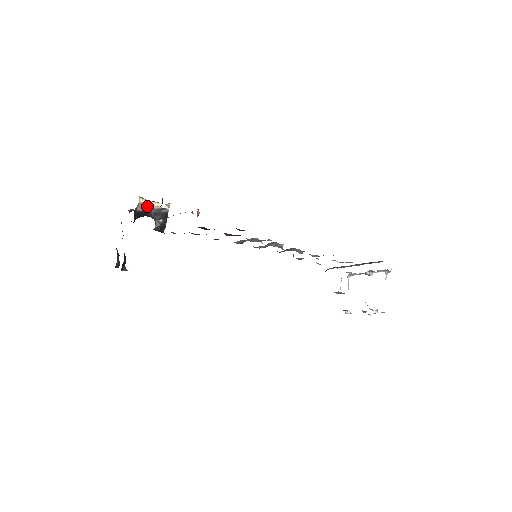
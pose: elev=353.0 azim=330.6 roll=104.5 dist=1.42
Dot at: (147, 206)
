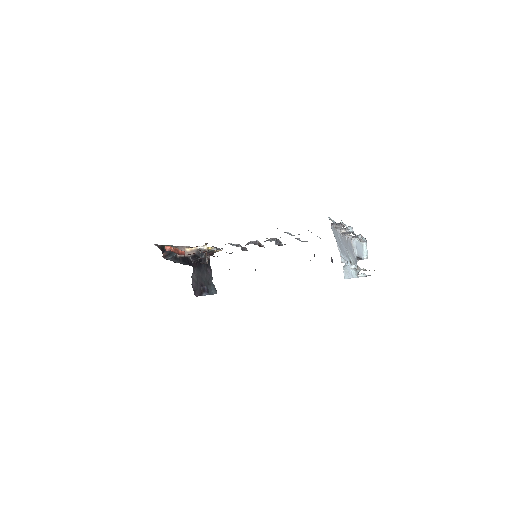
Dot at: (192, 251)
